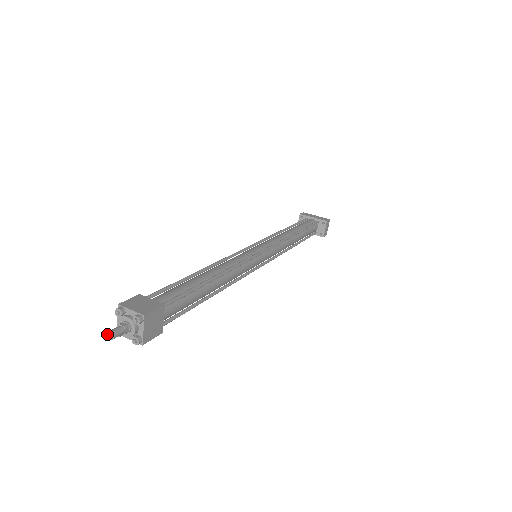
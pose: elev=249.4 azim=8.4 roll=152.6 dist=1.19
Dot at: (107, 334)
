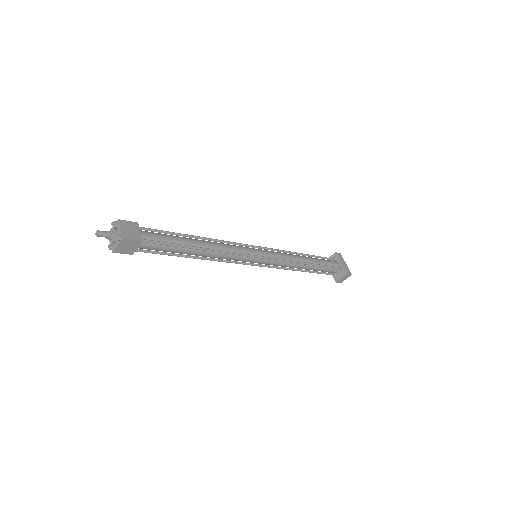
Dot at: (96, 231)
